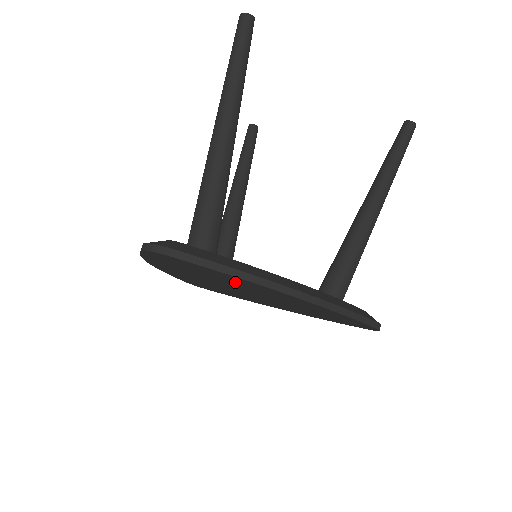
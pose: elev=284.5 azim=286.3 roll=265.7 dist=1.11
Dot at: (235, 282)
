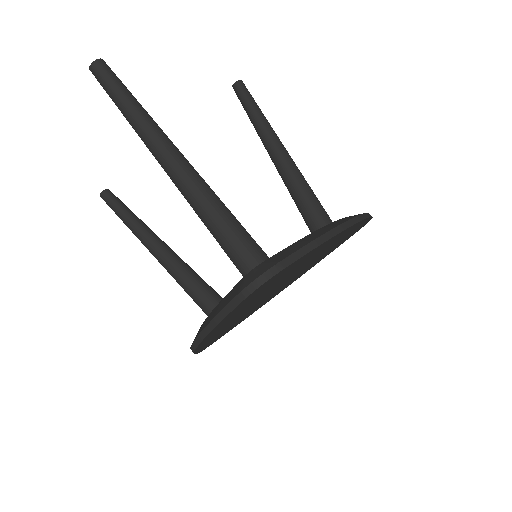
Dot at: (301, 264)
